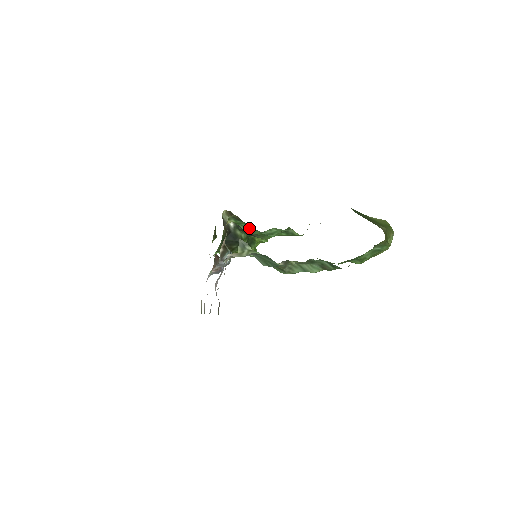
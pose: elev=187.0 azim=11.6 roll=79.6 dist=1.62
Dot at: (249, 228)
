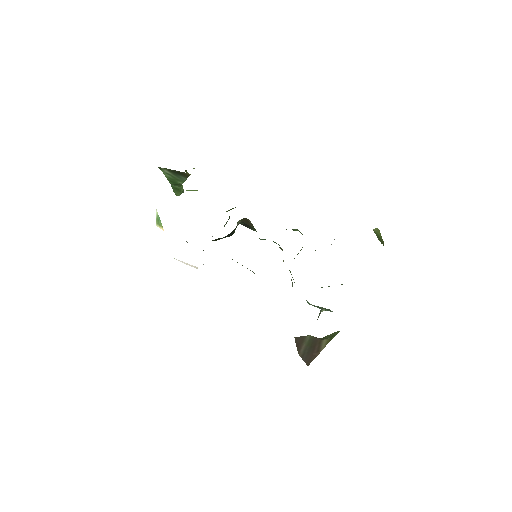
Dot at: occluded
